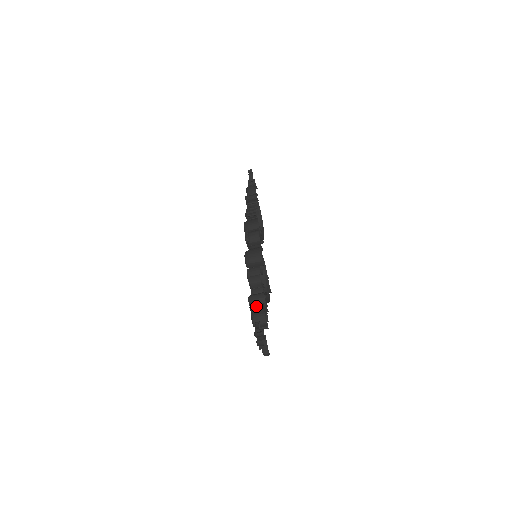
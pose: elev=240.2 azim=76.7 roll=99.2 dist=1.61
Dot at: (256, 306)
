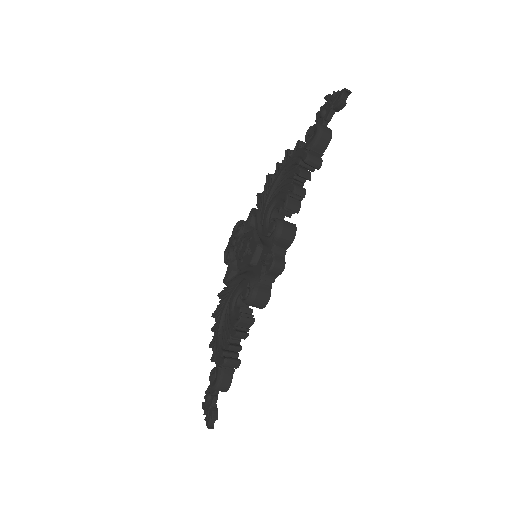
Dot at: (226, 376)
